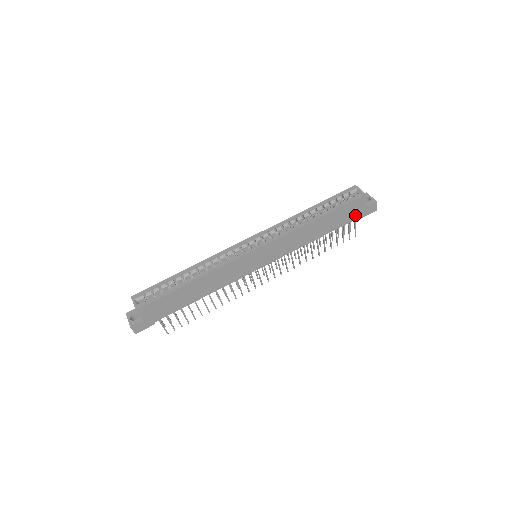
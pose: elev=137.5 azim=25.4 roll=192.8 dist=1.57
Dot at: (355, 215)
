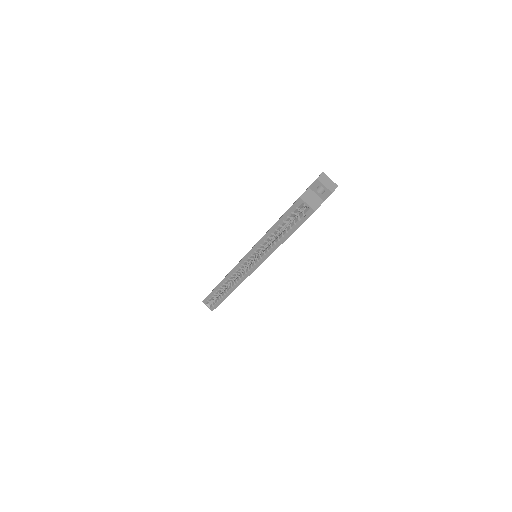
Dot at: occluded
